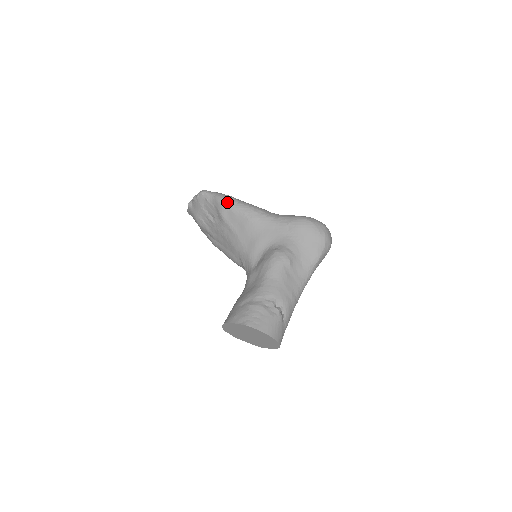
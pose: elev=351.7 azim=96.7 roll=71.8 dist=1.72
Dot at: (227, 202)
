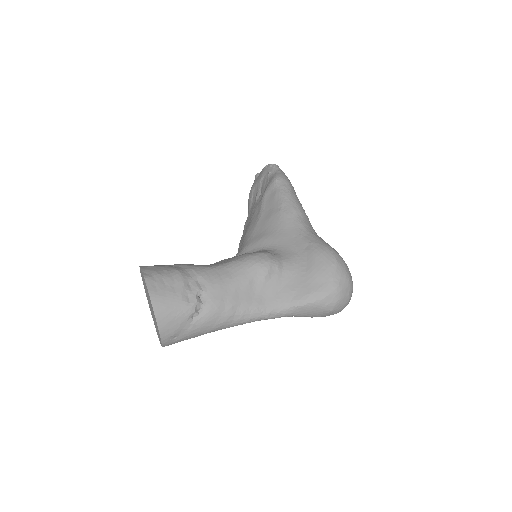
Dot at: (280, 183)
